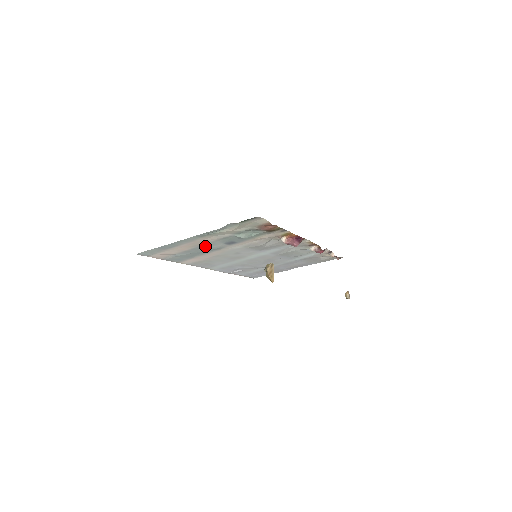
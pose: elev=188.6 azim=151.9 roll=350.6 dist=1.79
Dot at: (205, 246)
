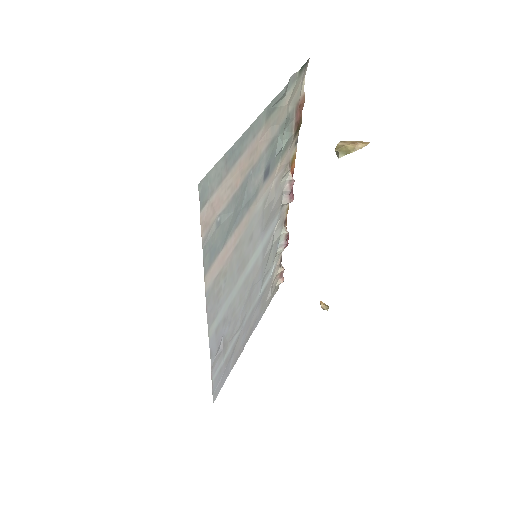
Dot at: (251, 178)
